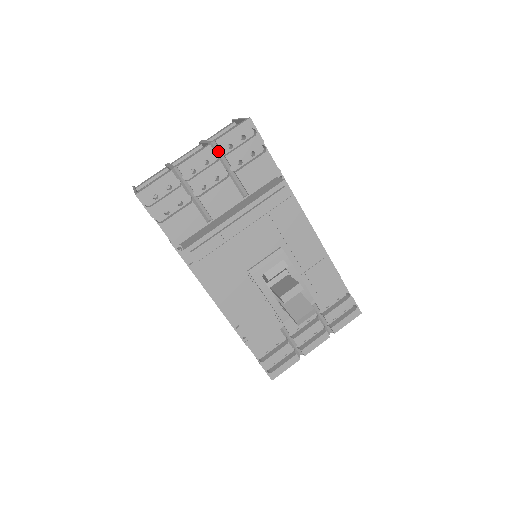
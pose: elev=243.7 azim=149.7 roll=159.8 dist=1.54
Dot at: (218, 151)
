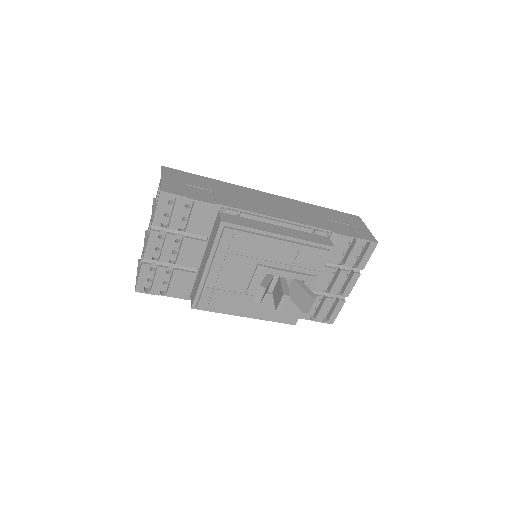
Dot at: (161, 226)
